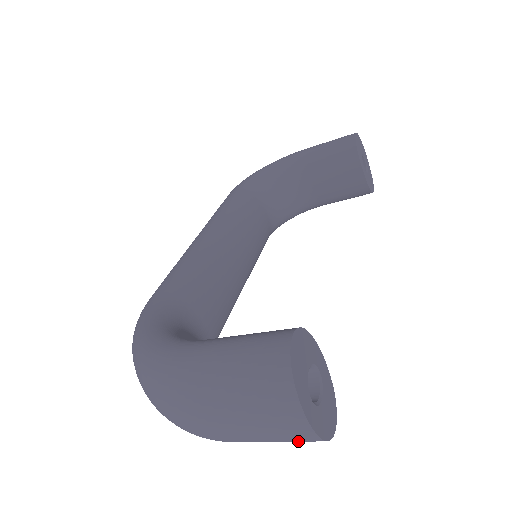
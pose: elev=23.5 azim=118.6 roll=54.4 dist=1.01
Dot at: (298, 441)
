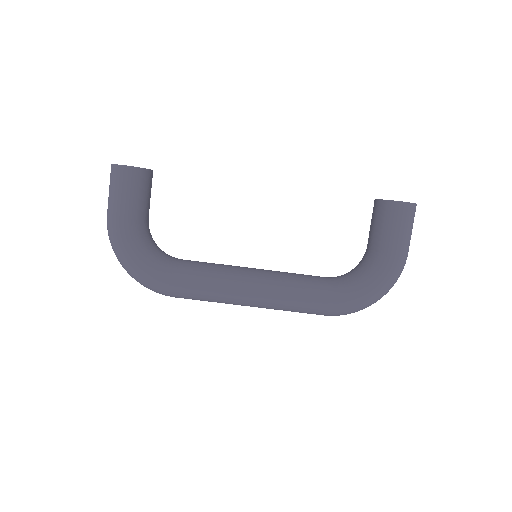
Dot at: (111, 178)
